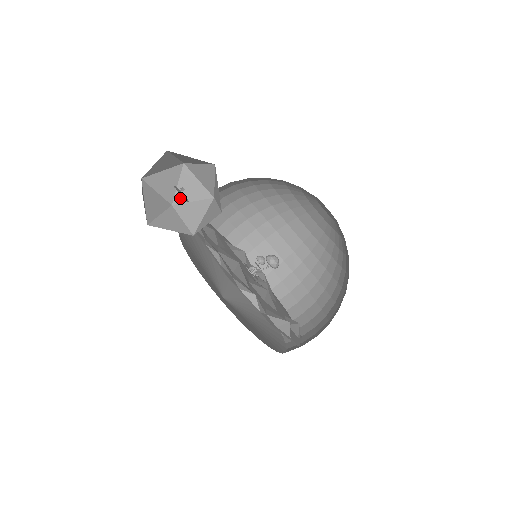
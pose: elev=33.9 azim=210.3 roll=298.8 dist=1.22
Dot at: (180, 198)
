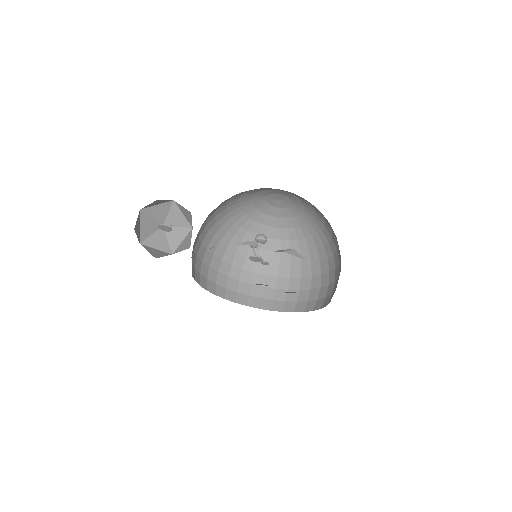
Dot at: (174, 246)
